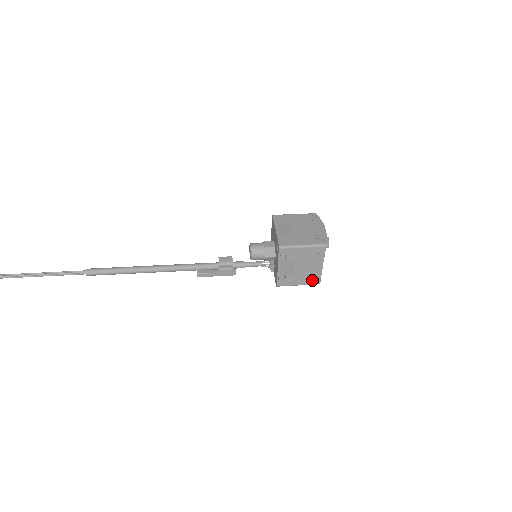
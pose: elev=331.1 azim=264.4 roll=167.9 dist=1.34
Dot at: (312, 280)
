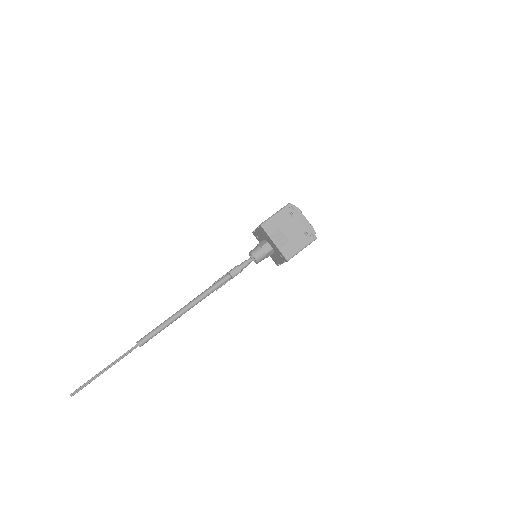
Dot at: occluded
